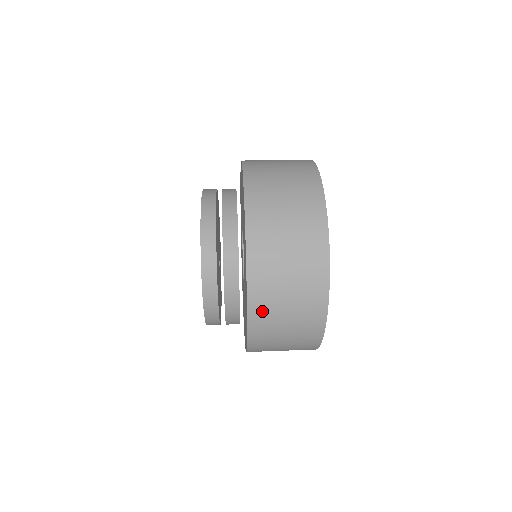
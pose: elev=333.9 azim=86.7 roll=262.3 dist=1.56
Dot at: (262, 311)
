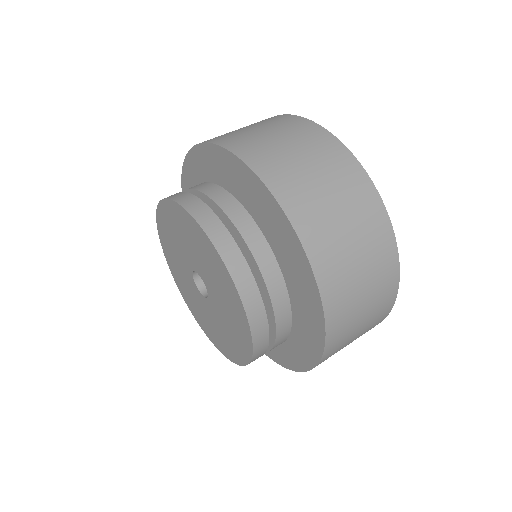
Dot at: occluded
